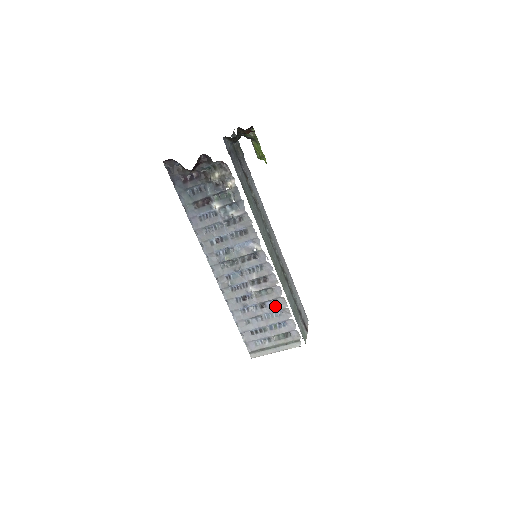
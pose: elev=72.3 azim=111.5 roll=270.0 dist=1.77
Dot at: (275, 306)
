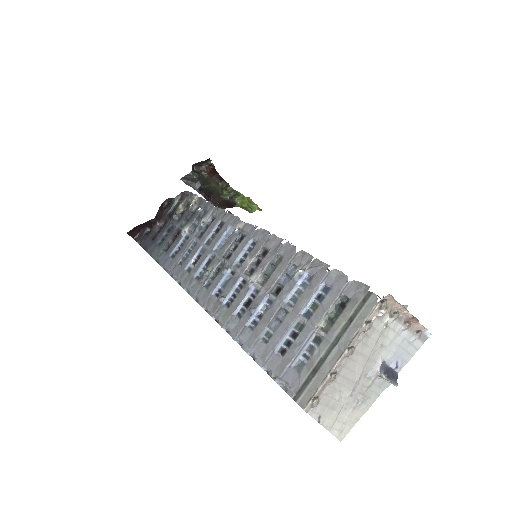
Dot at: (294, 273)
